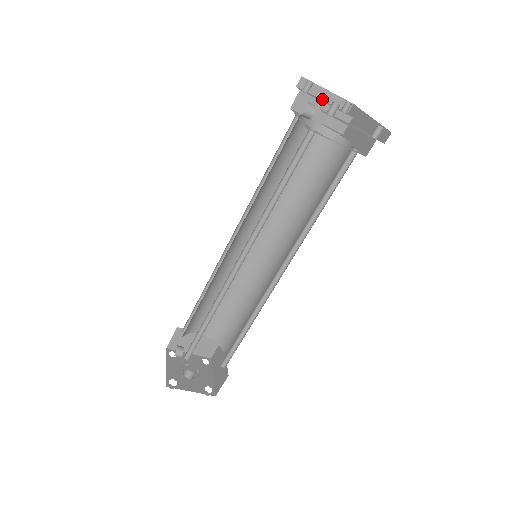
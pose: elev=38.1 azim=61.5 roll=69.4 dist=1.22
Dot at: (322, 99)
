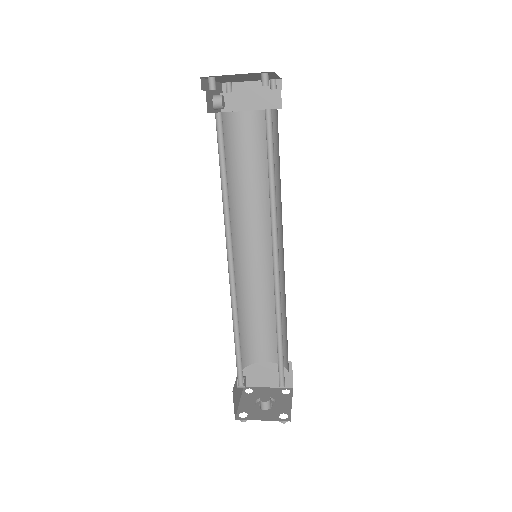
Dot at: occluded
